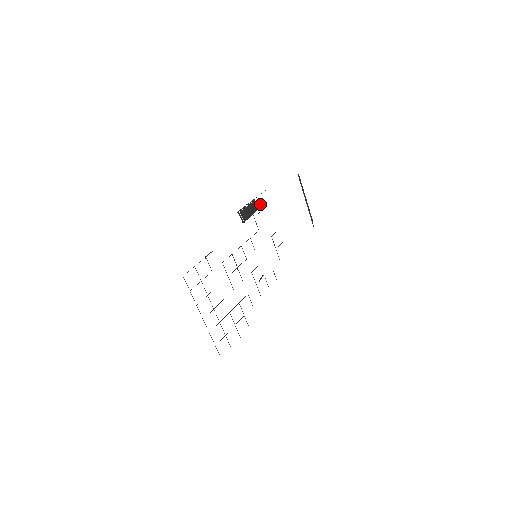
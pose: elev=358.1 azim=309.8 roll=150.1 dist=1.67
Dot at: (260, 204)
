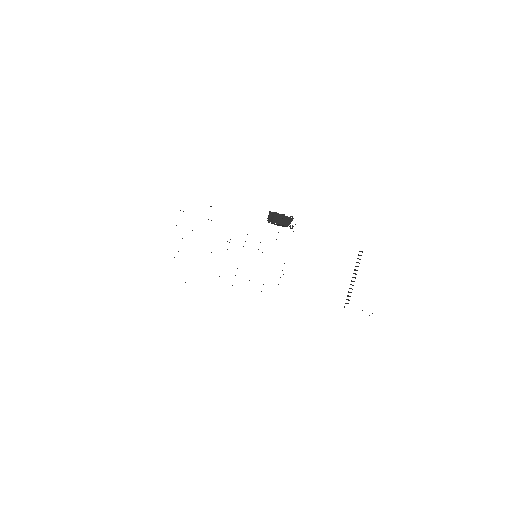
Dot at: occluded
